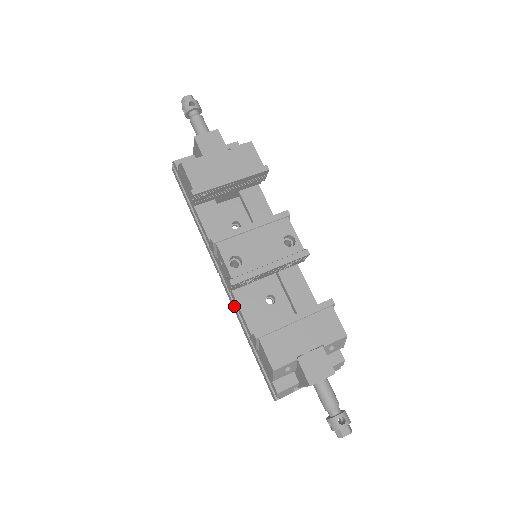
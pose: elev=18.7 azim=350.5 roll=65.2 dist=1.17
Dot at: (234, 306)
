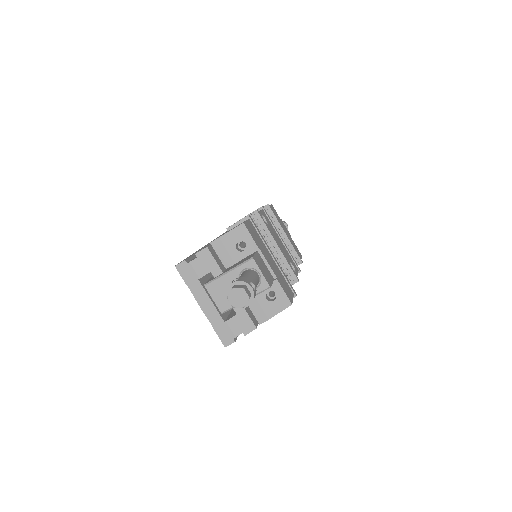
Dot at: occluded
